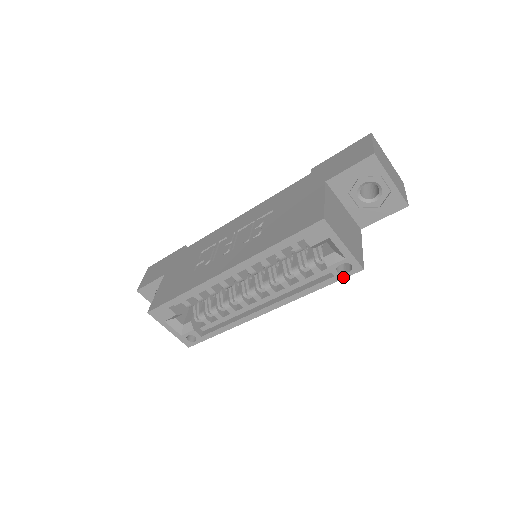
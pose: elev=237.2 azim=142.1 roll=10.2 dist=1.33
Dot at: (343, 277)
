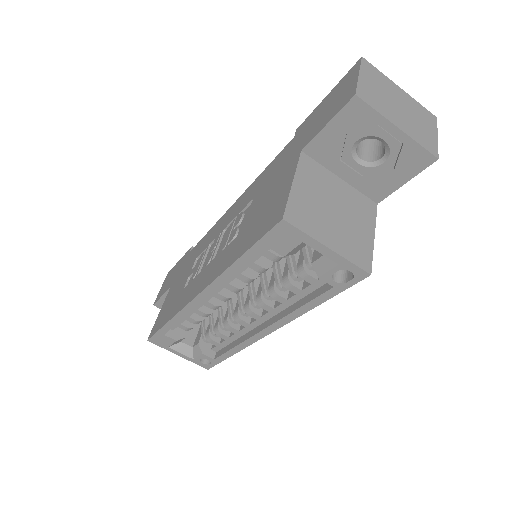
Dot at: (346, 287)
